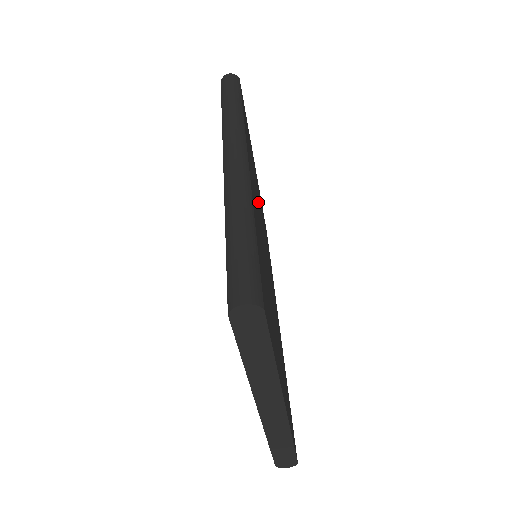
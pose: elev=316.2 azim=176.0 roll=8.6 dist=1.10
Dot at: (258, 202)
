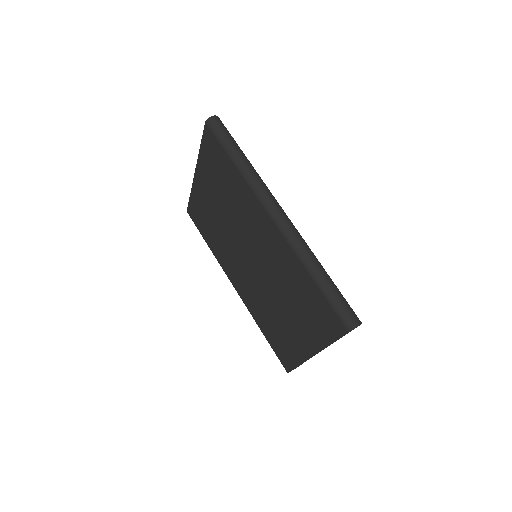
Dot at: occluded
